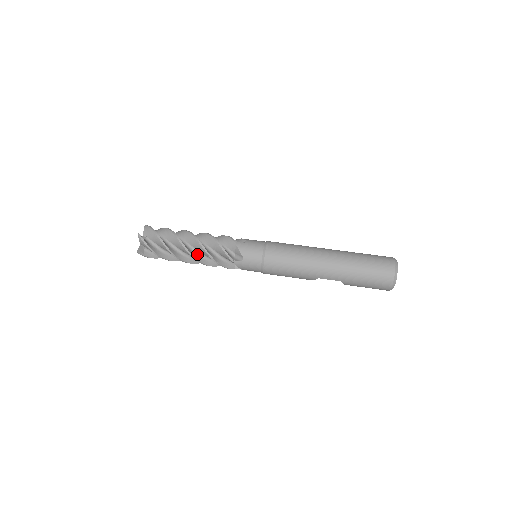
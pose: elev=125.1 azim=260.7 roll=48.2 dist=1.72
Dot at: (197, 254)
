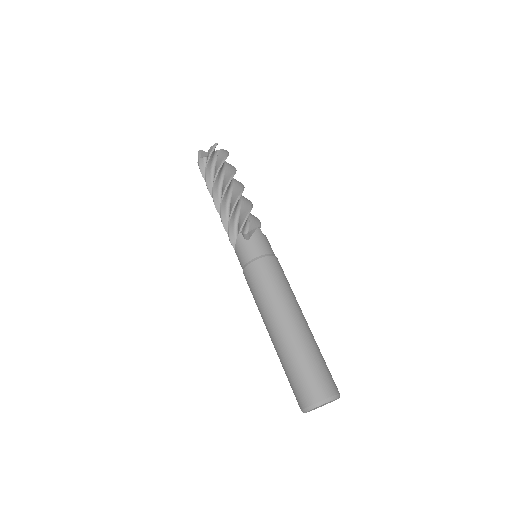
Dot at: occluded
